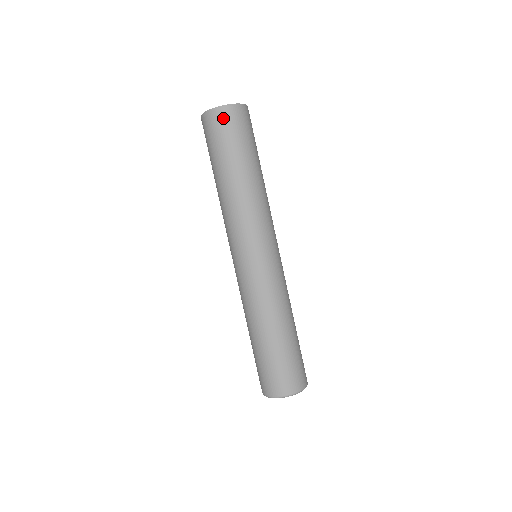
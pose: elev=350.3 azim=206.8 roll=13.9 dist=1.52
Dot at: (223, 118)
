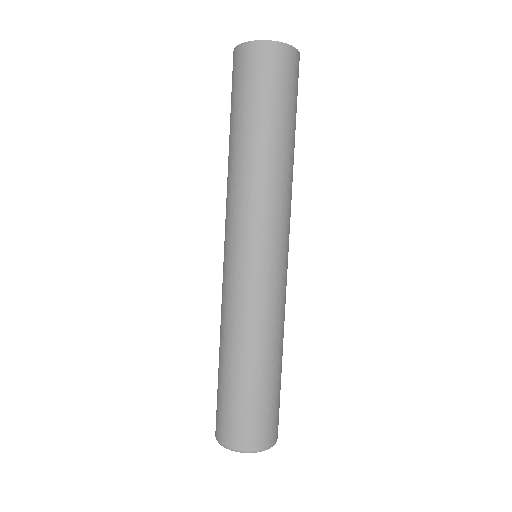
Dot at: (278, 59)
